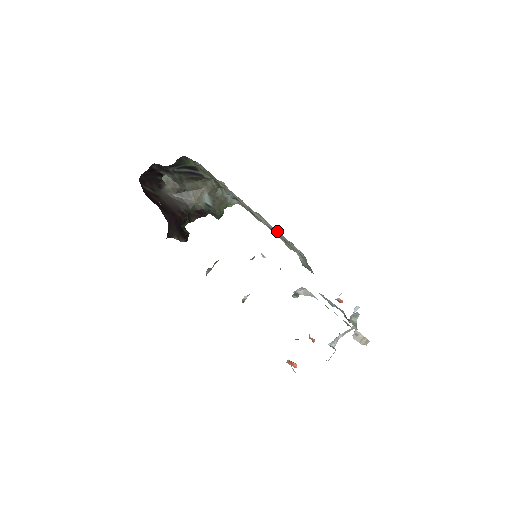
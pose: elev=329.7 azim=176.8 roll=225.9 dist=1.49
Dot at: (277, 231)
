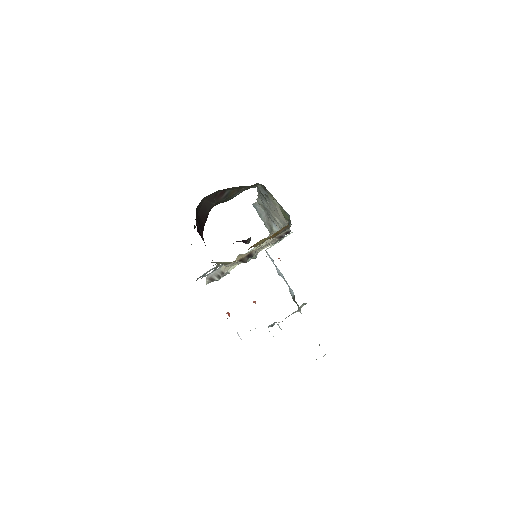
Dot at: occluded
